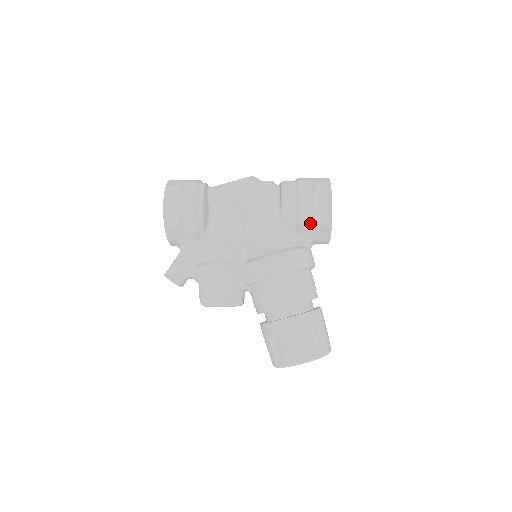
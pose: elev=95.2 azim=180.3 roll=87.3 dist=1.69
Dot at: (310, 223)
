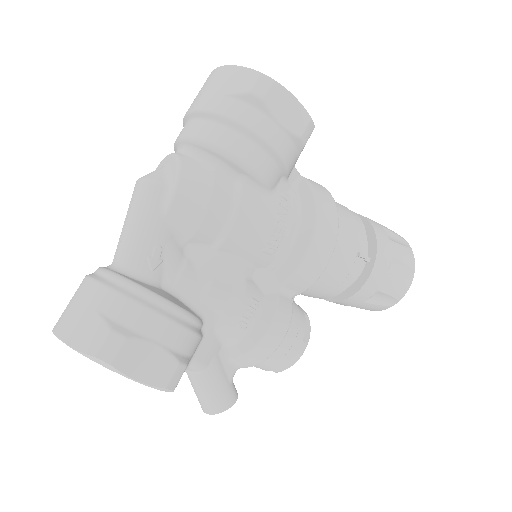
Dot at: (293, 150)
